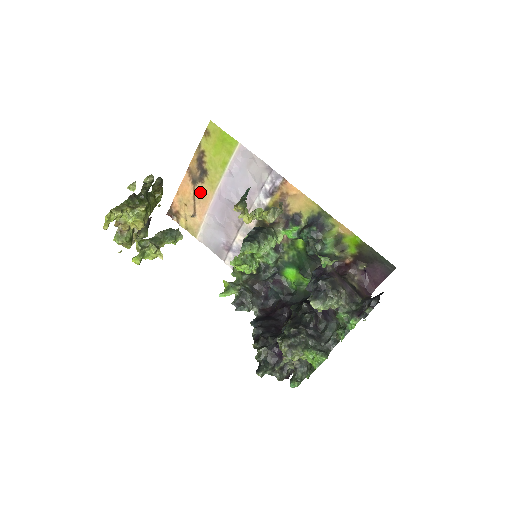
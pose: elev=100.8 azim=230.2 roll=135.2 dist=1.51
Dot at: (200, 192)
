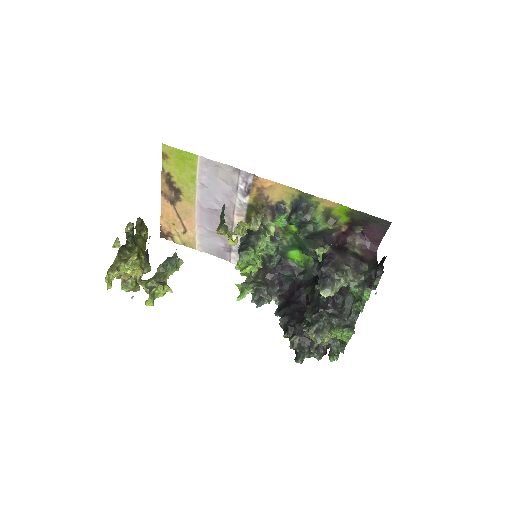
Dot at: (182, 210)
